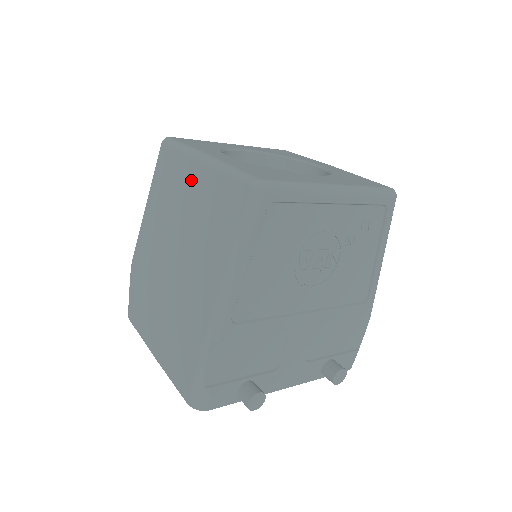
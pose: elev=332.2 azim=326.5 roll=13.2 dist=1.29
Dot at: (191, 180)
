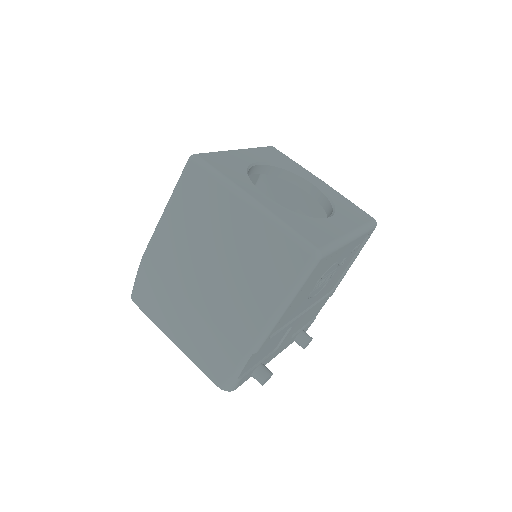
Dot at: (236, 218)
